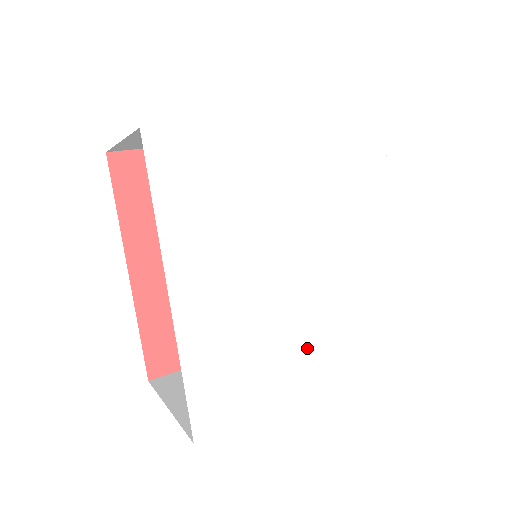
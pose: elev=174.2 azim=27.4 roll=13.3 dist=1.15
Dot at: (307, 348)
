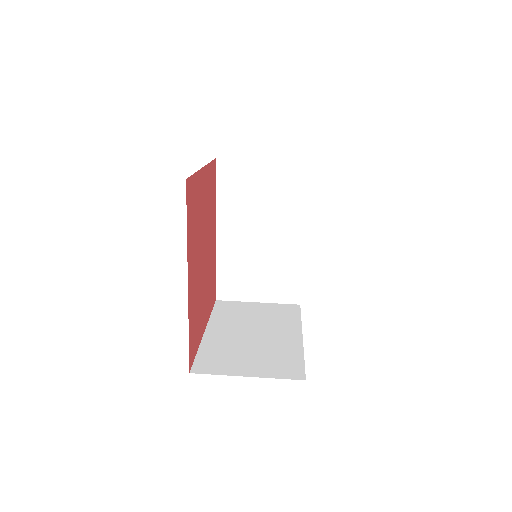
Dot at: occluded
